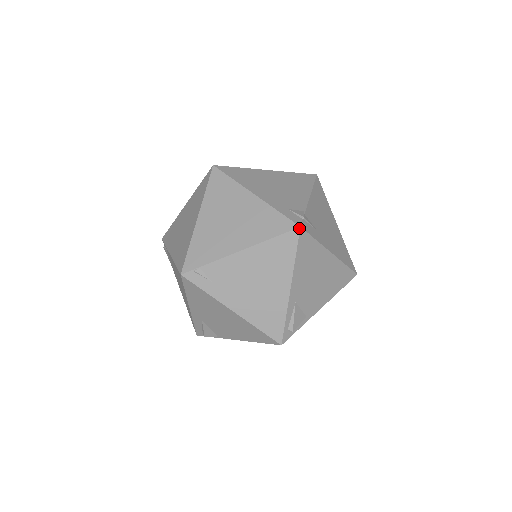
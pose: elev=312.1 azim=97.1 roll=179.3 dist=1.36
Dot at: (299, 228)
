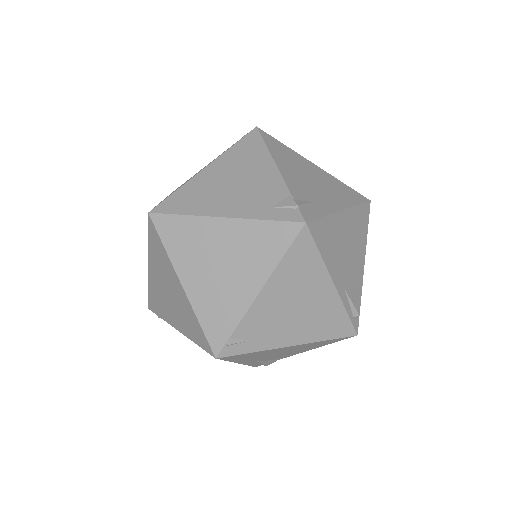
Dot at: (305, 225)
